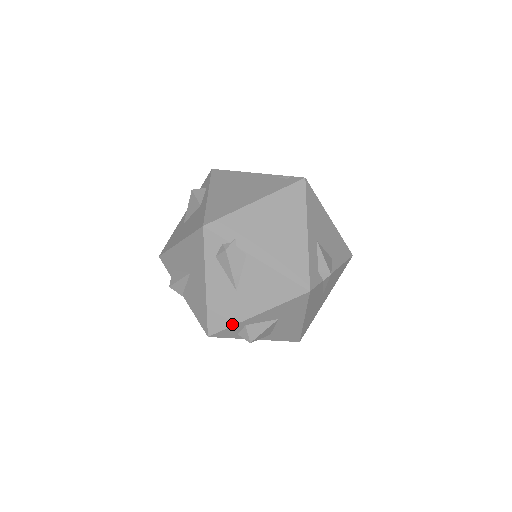
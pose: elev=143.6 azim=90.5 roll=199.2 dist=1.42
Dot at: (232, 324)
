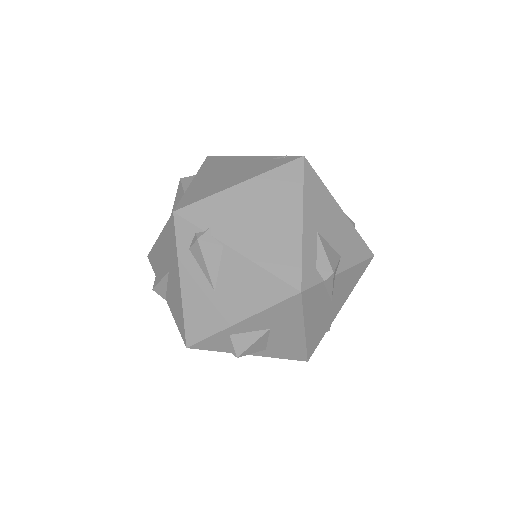
Dot at: (212, 333)
